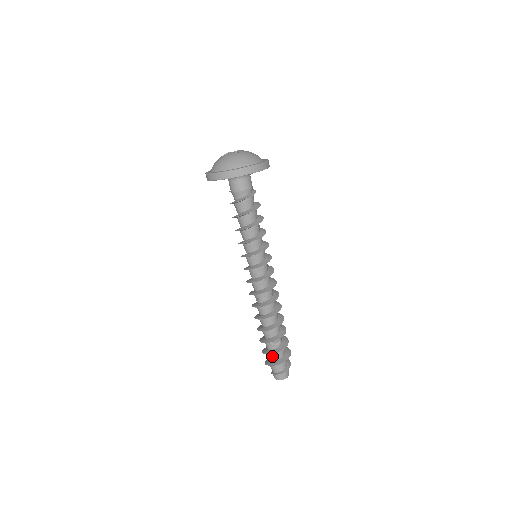
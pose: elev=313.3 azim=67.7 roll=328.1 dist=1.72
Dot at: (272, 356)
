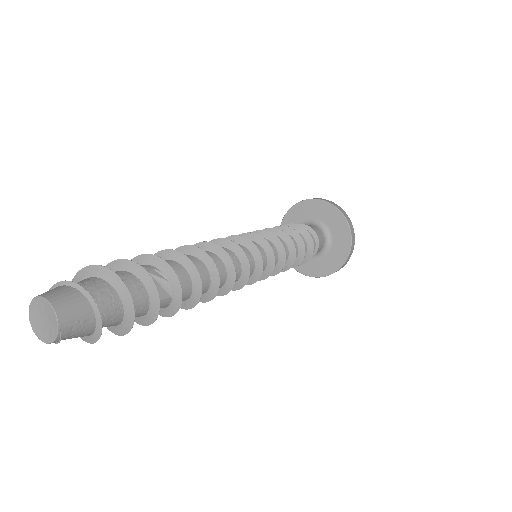
Dot at: occluded
